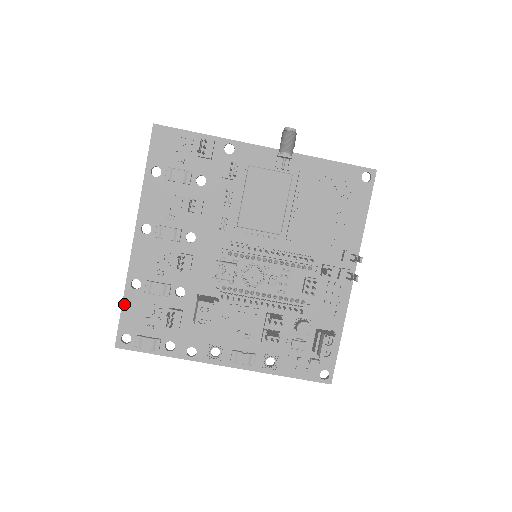
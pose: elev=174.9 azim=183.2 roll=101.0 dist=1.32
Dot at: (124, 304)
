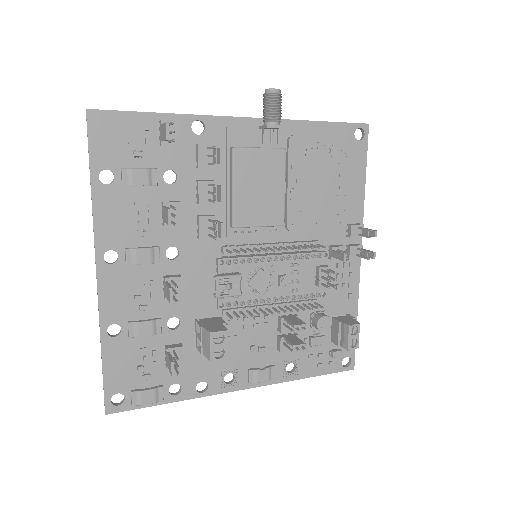
Dot at: (104, 359)
